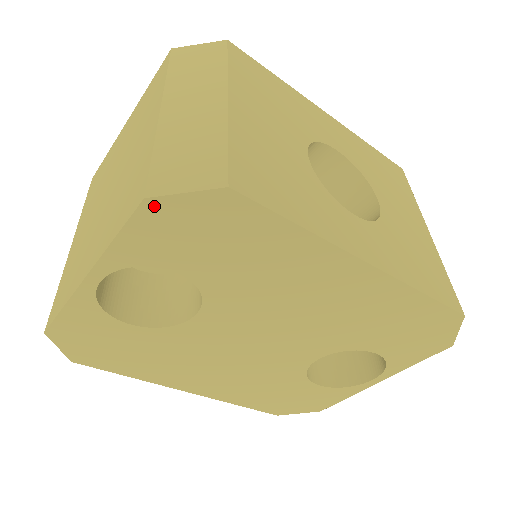
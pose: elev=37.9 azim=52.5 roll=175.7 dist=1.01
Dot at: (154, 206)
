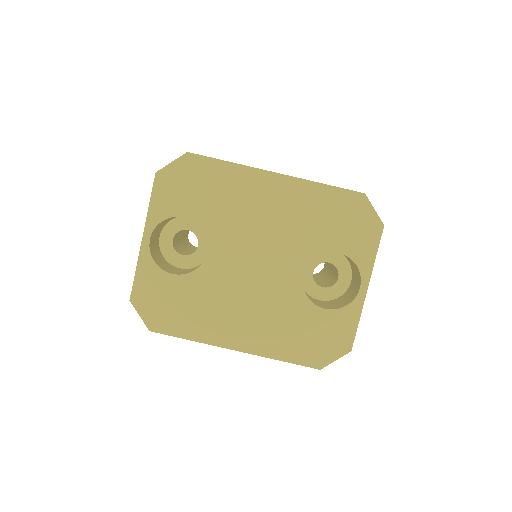
Dot at: (161, 175)
